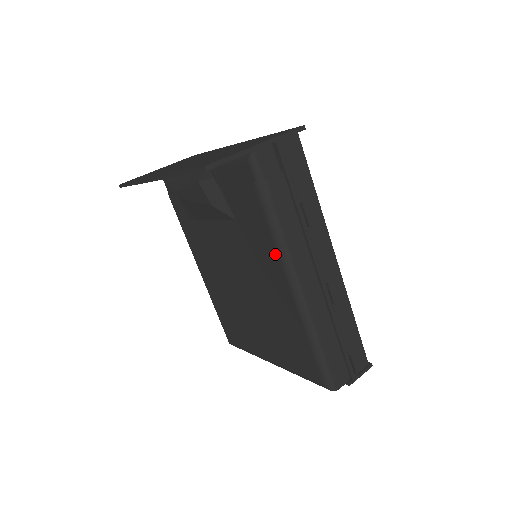
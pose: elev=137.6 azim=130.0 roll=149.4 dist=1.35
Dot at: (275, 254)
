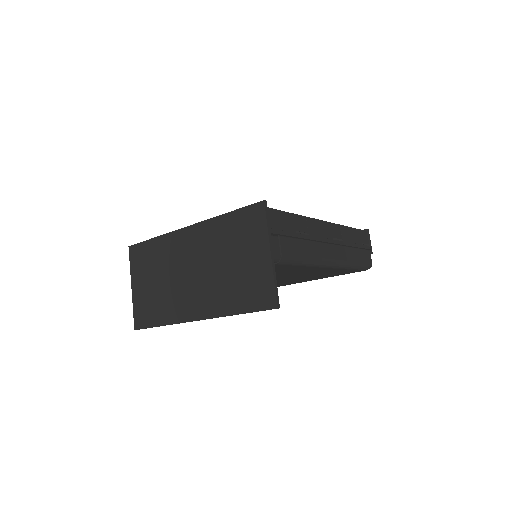
Dot at: occluded
